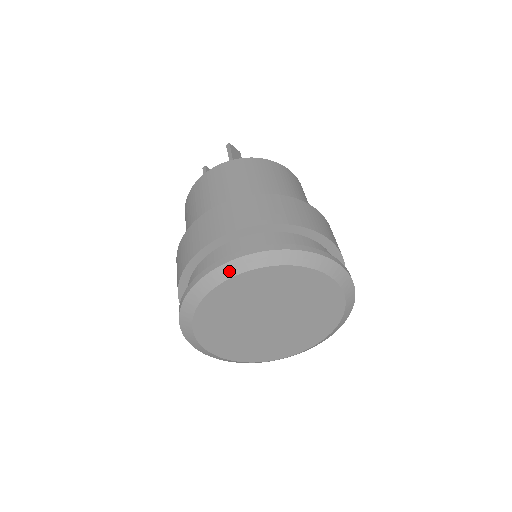
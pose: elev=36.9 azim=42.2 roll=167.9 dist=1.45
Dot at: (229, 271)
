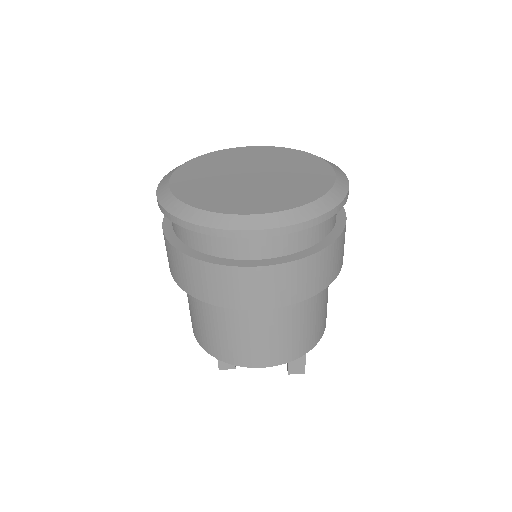
Dot at: occluded
